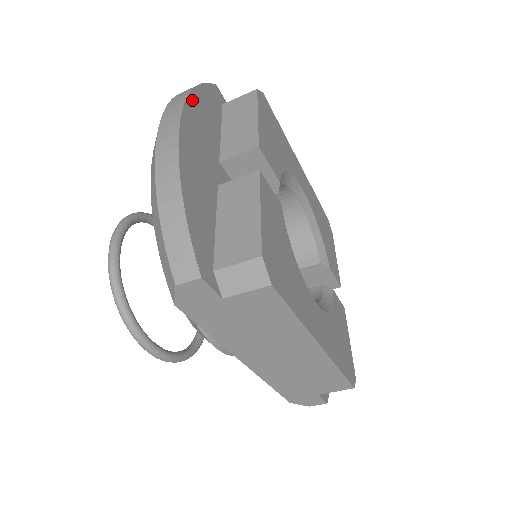
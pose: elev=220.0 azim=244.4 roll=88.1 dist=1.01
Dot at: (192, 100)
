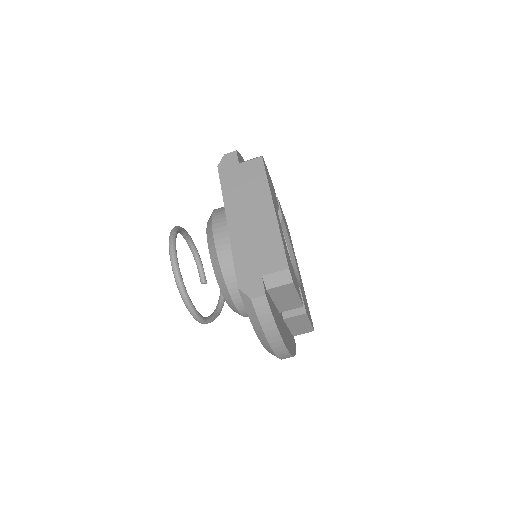
Dot at: occluded
